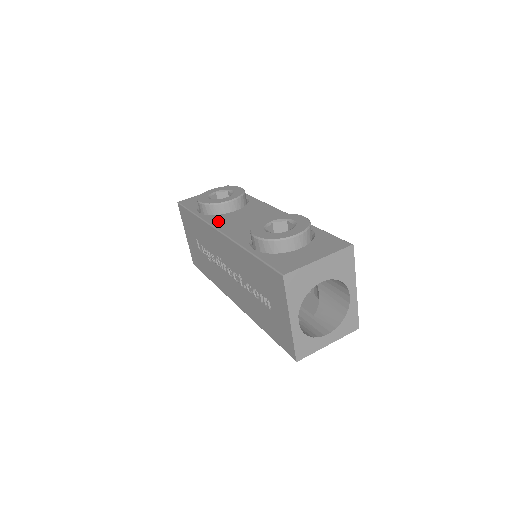
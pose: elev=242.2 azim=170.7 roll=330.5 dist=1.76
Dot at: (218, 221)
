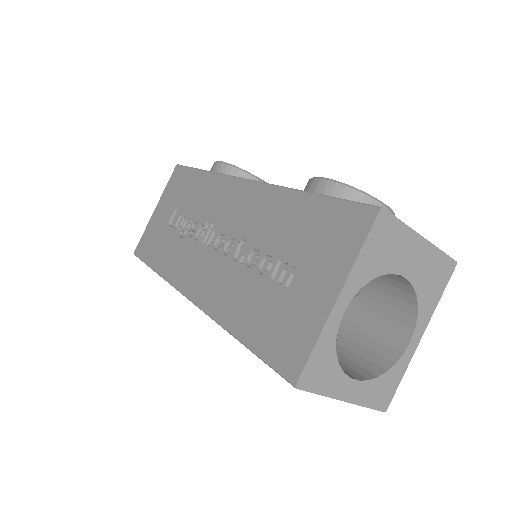
Dot at: occluded
